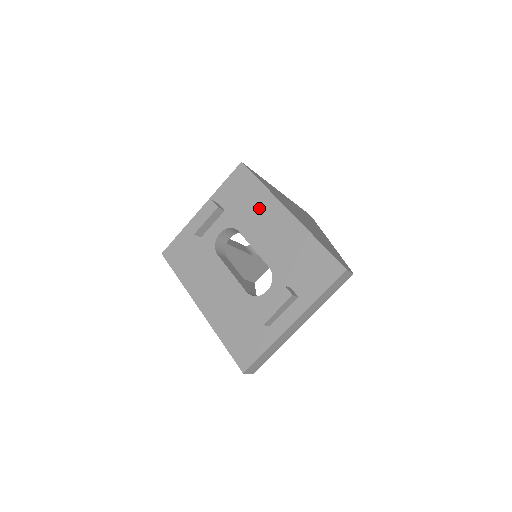
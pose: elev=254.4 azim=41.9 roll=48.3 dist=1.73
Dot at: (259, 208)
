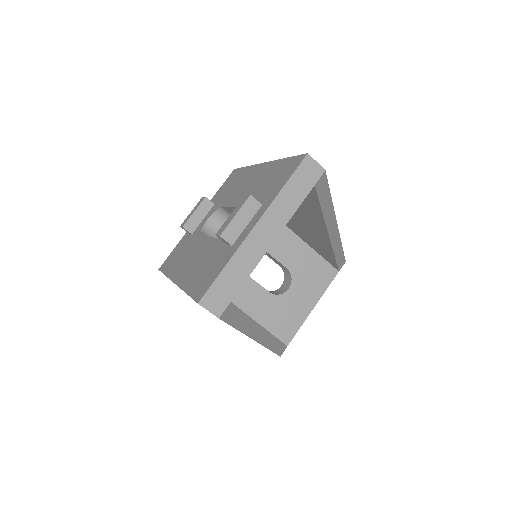
Dot at: (241, 181)
